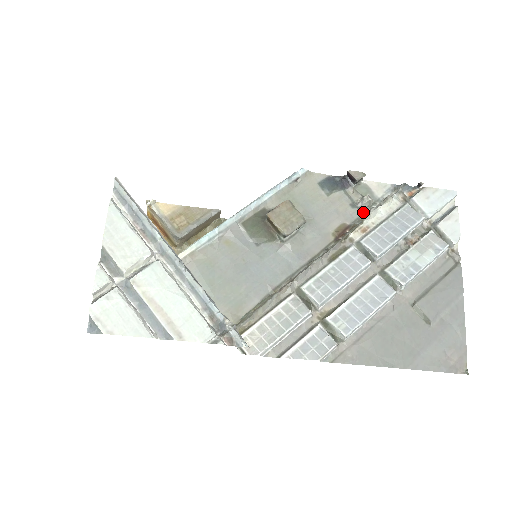
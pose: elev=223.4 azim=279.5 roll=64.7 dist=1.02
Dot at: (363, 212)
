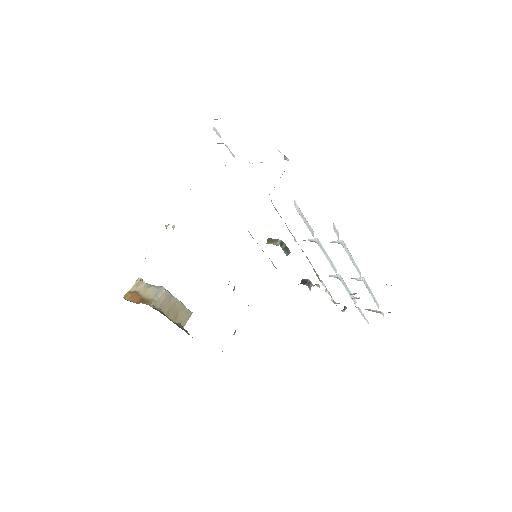
Dot at: (318, 286)
